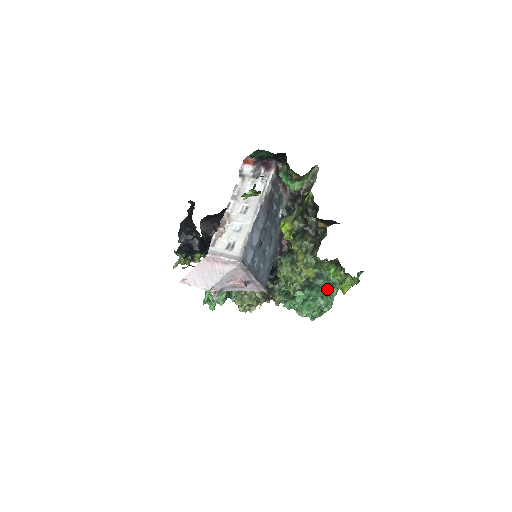
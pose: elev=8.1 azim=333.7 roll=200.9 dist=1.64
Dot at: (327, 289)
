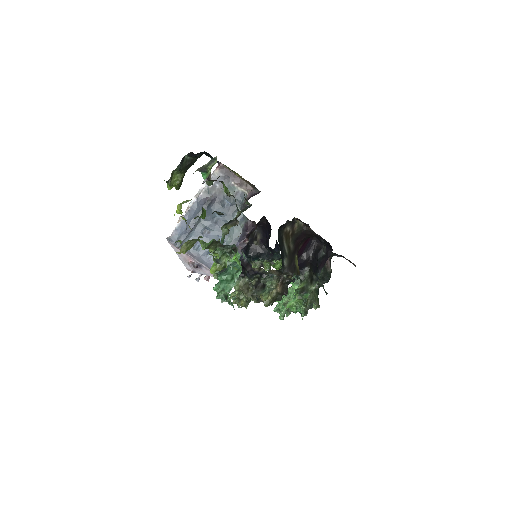
Dot at: (232, 275)
